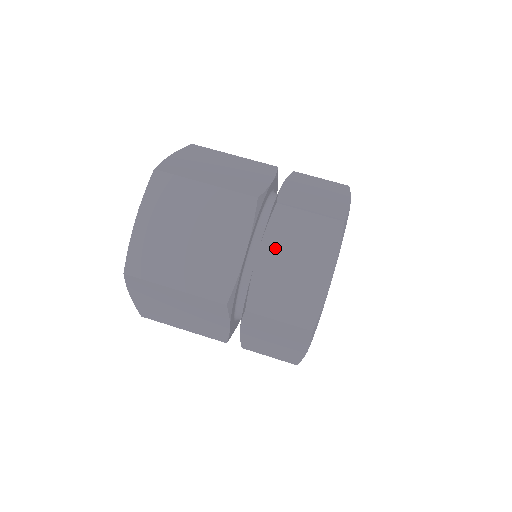
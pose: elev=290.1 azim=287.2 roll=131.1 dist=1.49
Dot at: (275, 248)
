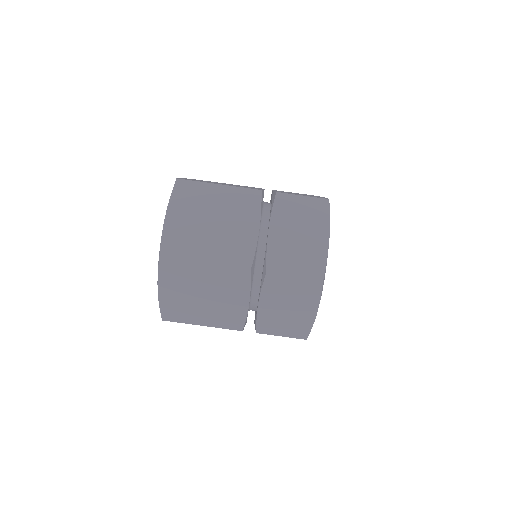
Dot at: (281, 223)
